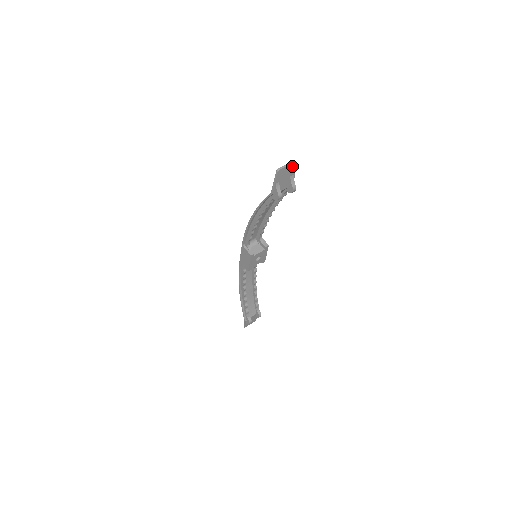
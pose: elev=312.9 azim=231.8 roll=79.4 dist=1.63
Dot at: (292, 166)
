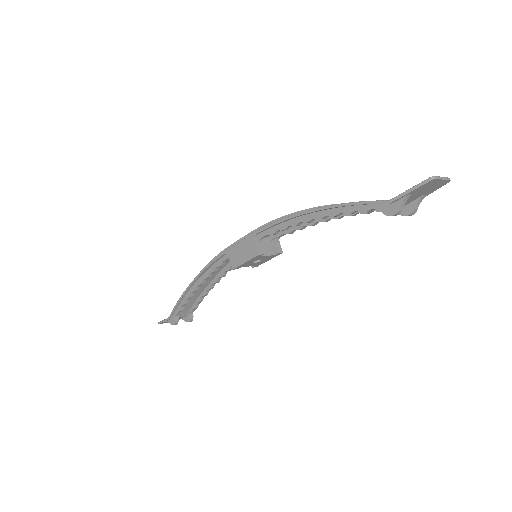
Dot at: (442, 183)
